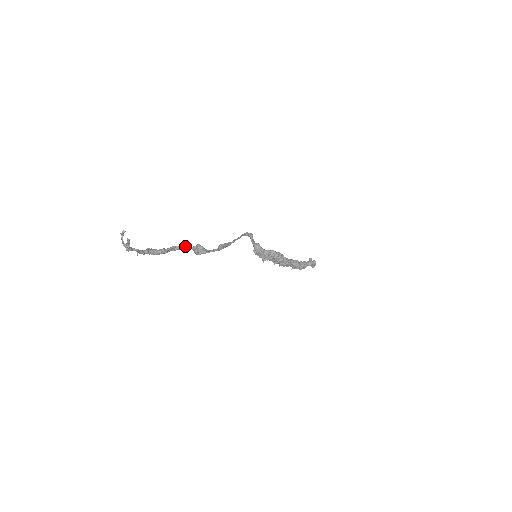
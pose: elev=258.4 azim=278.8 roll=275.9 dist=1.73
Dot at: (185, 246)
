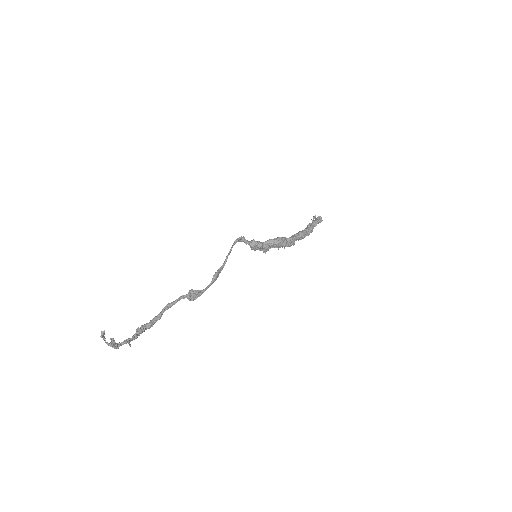
Dot at: (176, 300)
